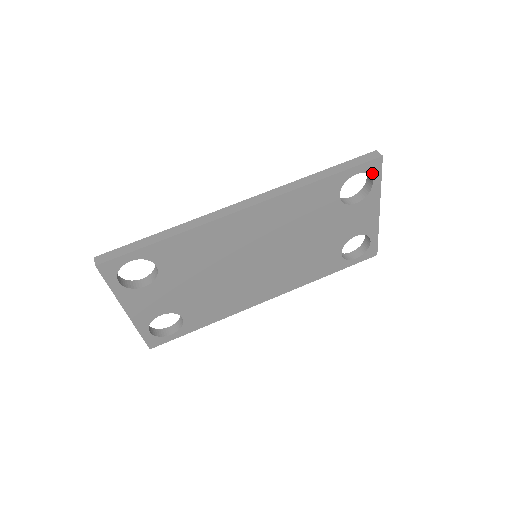
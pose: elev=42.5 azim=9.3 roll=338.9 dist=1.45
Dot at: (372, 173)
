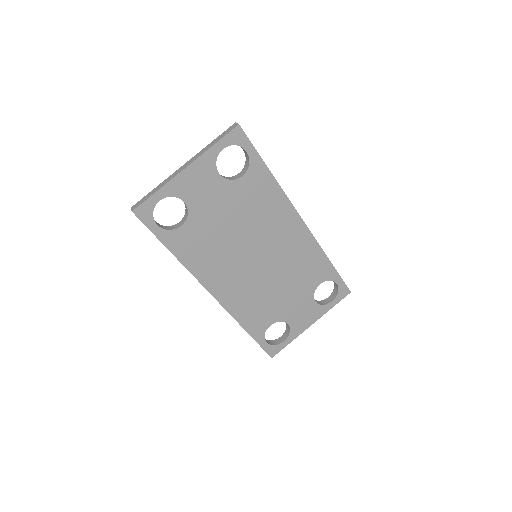
Dot at: (339, 295)
